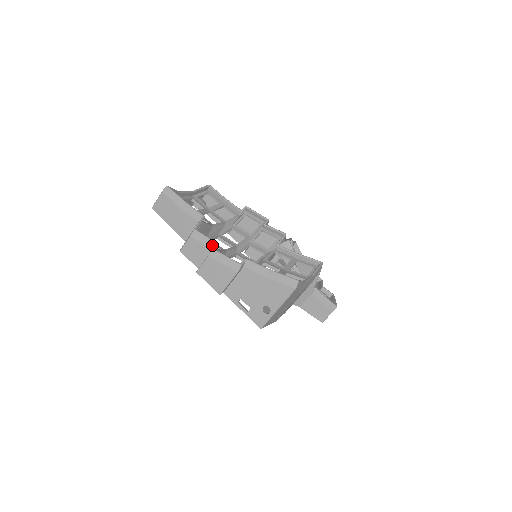
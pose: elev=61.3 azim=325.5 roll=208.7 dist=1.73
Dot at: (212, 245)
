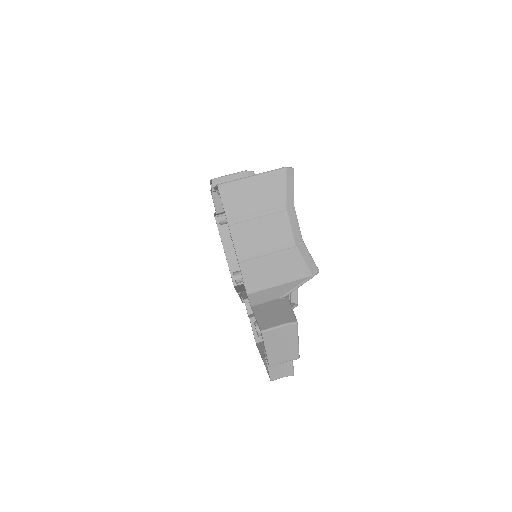
Dot at: occluded
